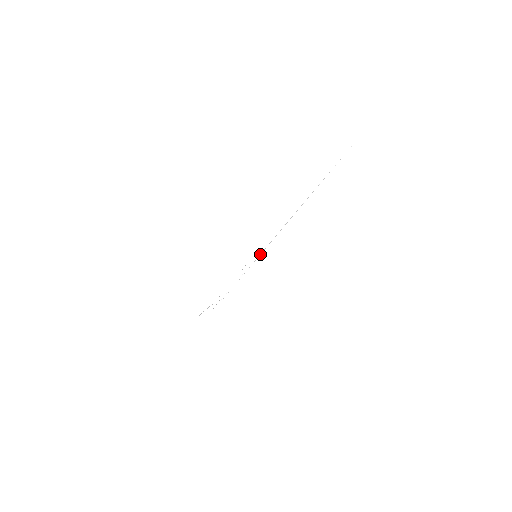
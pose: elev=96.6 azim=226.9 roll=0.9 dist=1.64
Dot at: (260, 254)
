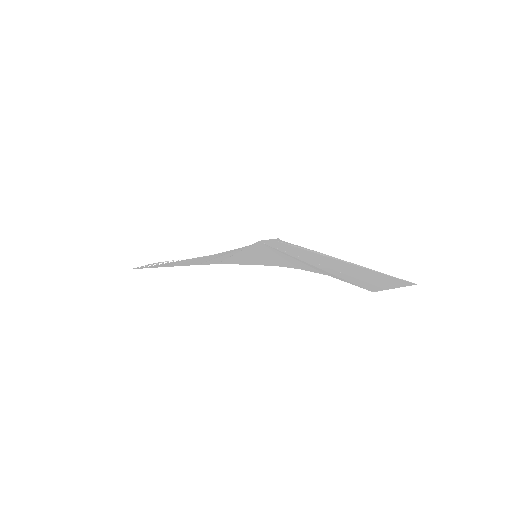
Dot at: (300, 247)
